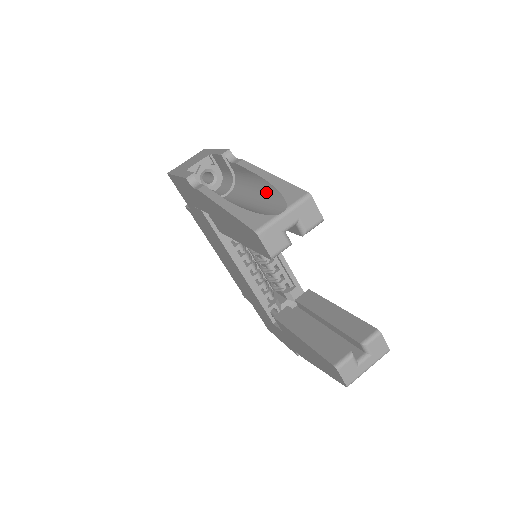
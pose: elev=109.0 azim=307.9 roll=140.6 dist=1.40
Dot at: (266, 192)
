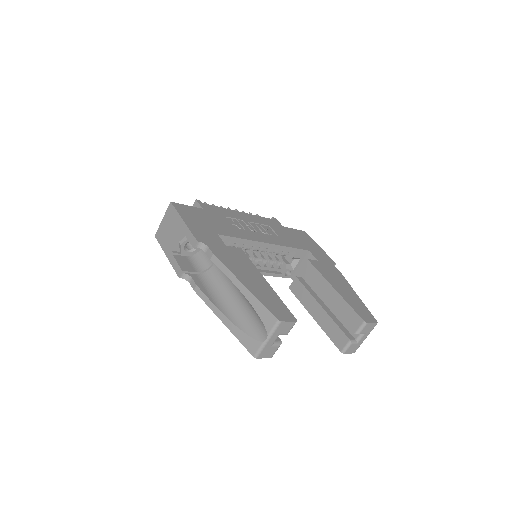
Dot at: (246, 299)
